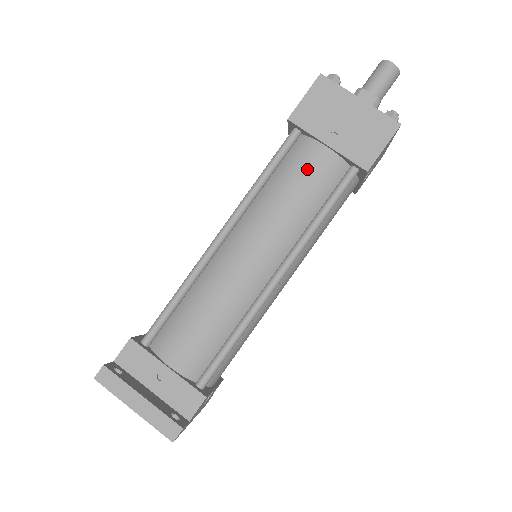
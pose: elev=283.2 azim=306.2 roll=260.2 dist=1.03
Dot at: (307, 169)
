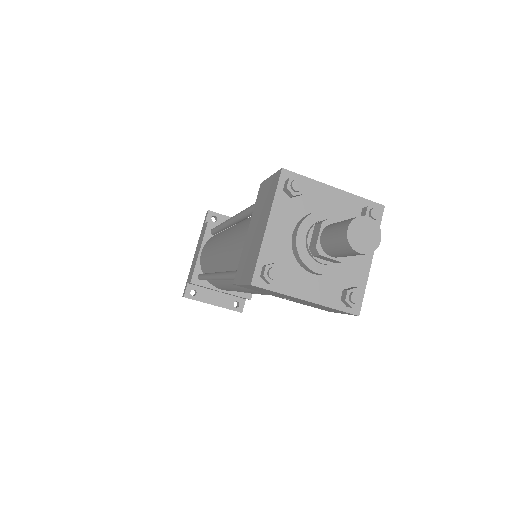
Dot at: occluded
